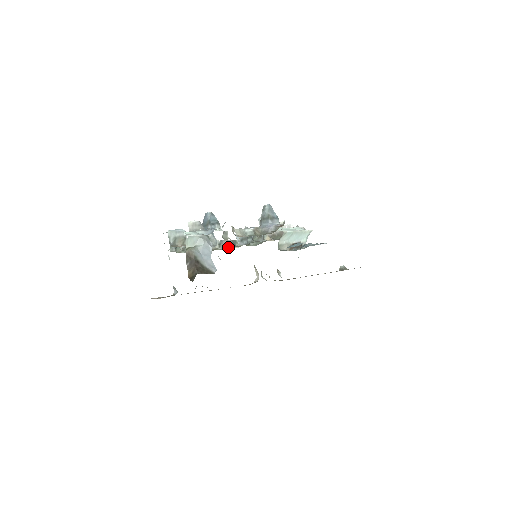
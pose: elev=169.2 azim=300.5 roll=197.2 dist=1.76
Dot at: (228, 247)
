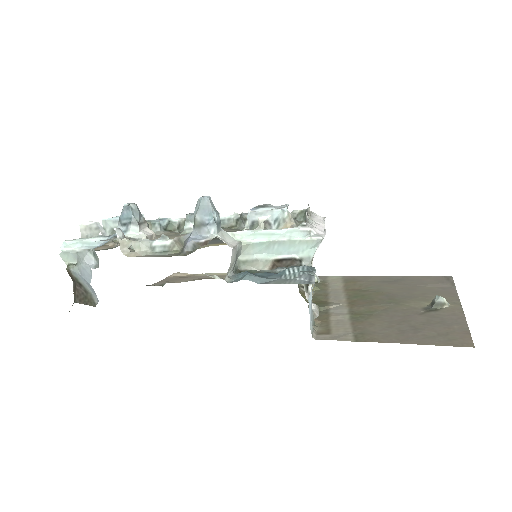
Dot at: (247, 226)
